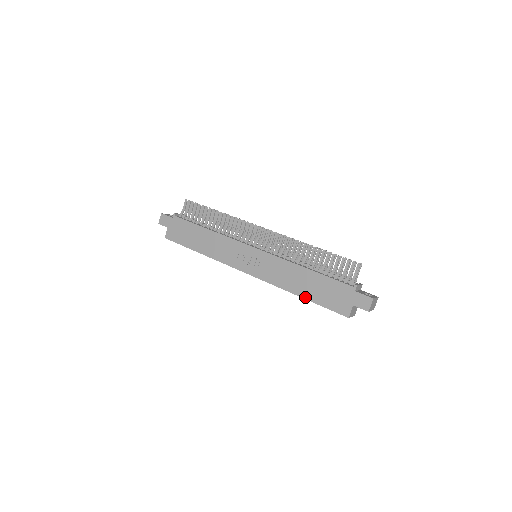
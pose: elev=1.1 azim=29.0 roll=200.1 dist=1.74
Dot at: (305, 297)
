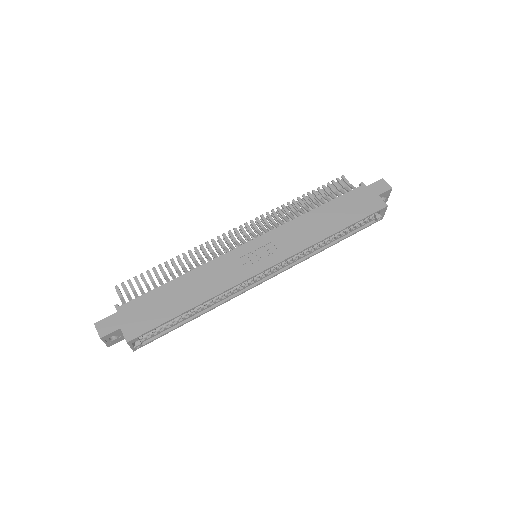
Dot at: (341, 228)
